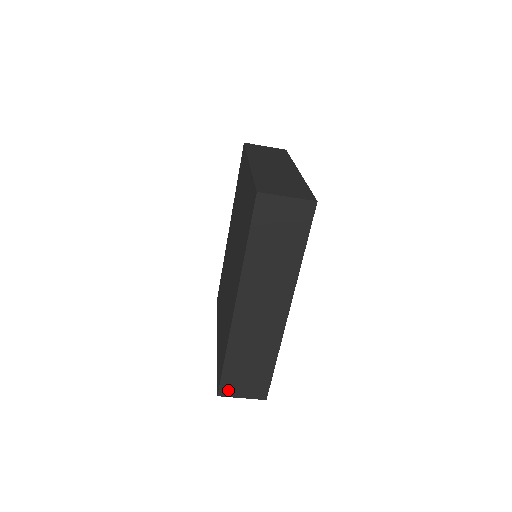
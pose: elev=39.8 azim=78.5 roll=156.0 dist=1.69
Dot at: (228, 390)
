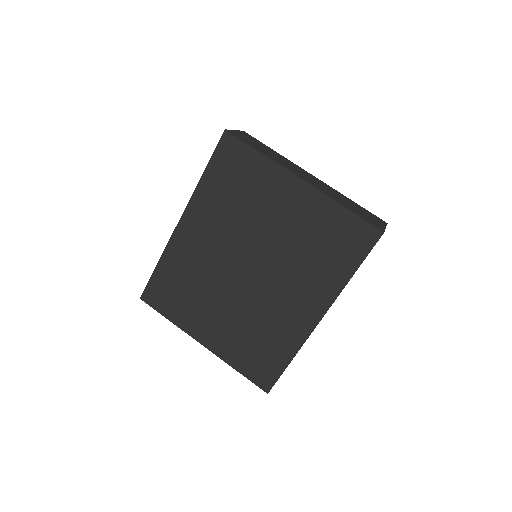
Dot at: occluded
